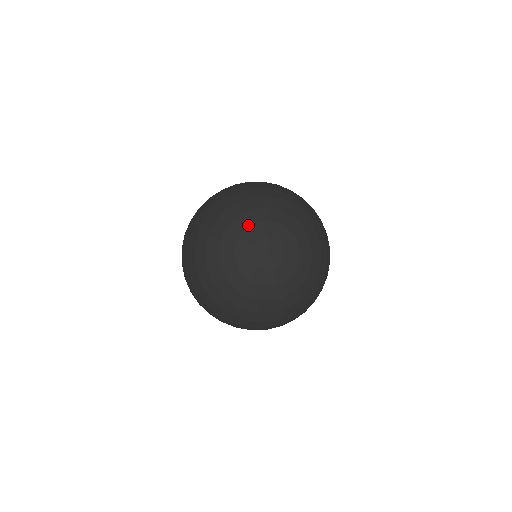
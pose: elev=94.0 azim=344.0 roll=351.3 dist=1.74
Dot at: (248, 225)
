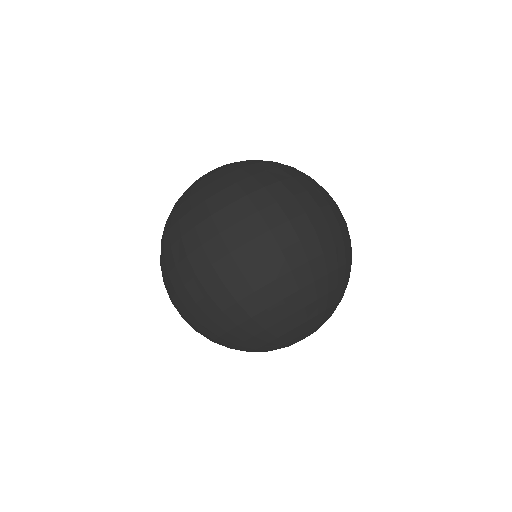
Dot at: occluded
